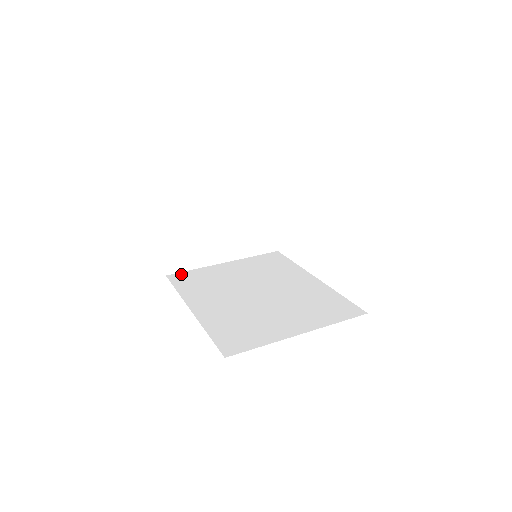
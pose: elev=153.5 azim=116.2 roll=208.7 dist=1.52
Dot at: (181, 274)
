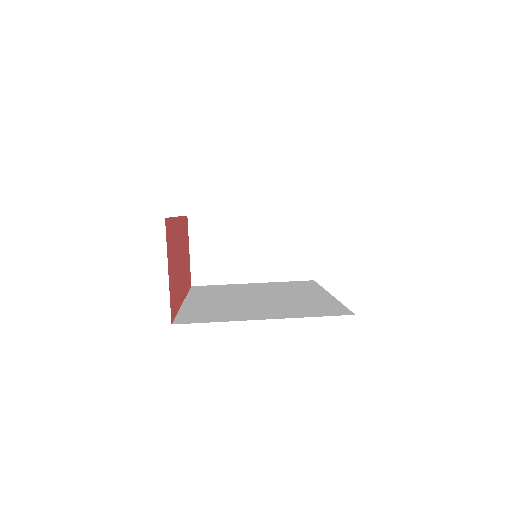
Dot at: (205, 286)
